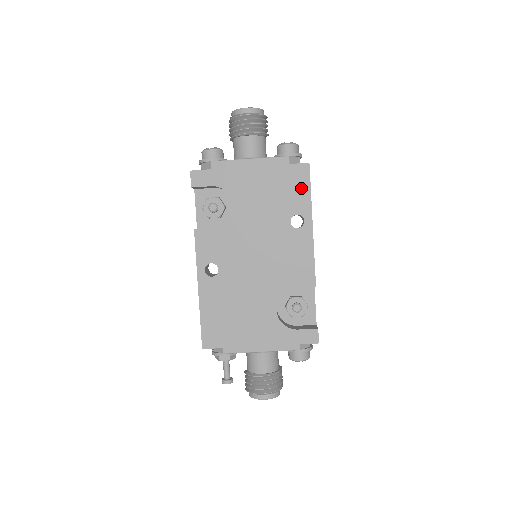
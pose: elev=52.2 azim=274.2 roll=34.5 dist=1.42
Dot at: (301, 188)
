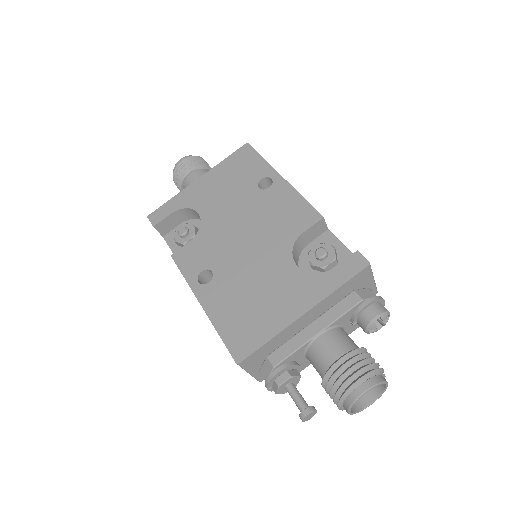
Dot at: (252, 161)
